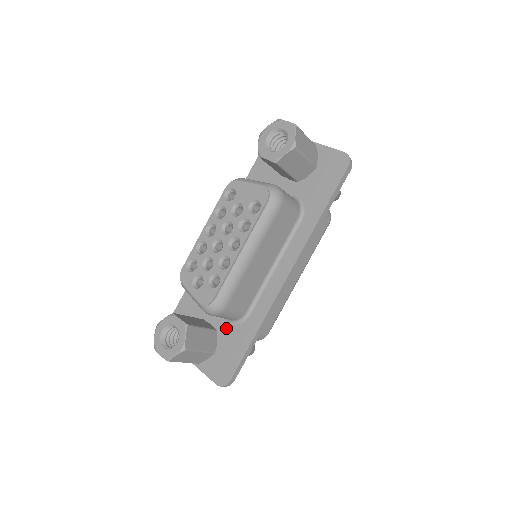
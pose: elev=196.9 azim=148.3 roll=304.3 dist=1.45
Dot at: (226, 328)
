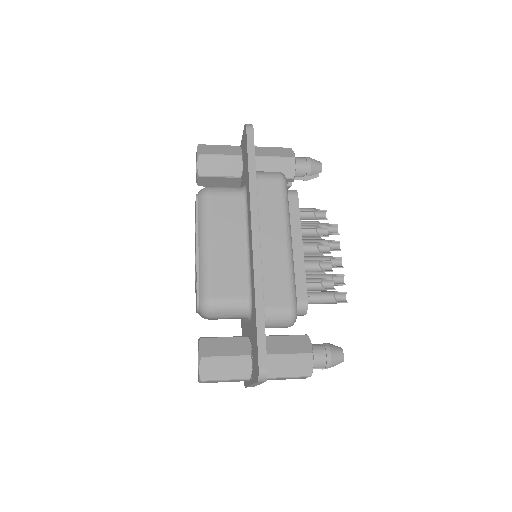
Dot at: (250, 327)
